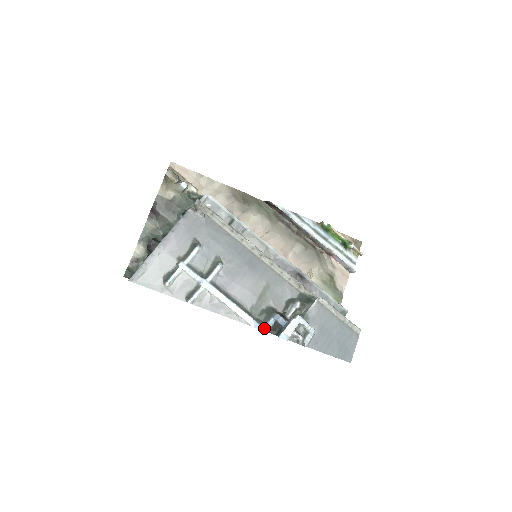
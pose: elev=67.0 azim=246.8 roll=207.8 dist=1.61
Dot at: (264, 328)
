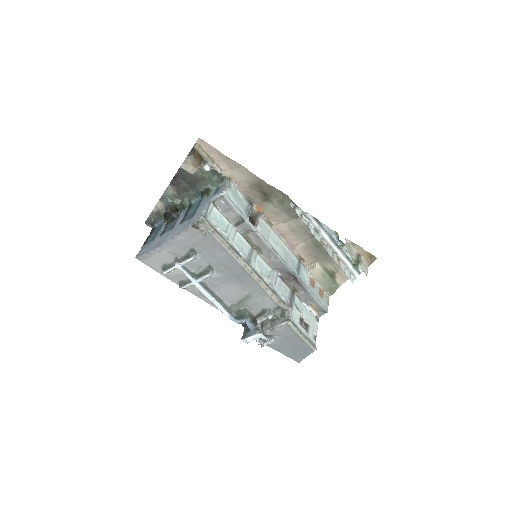
Dot at: (237, 321)
